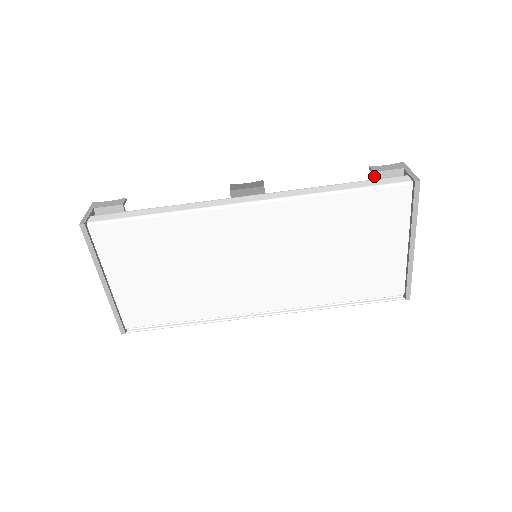
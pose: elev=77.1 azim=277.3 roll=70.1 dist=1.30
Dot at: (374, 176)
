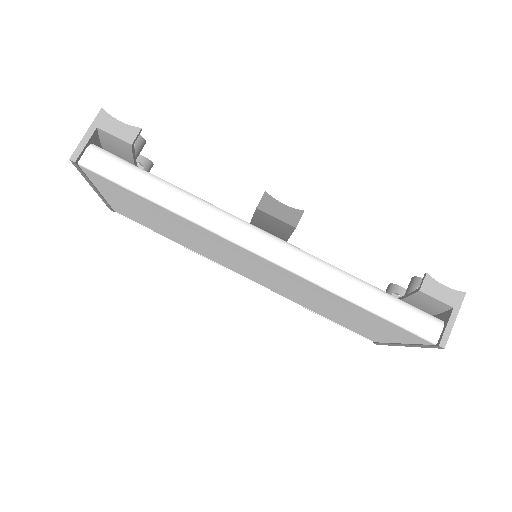
Dot at: (418, 292)
